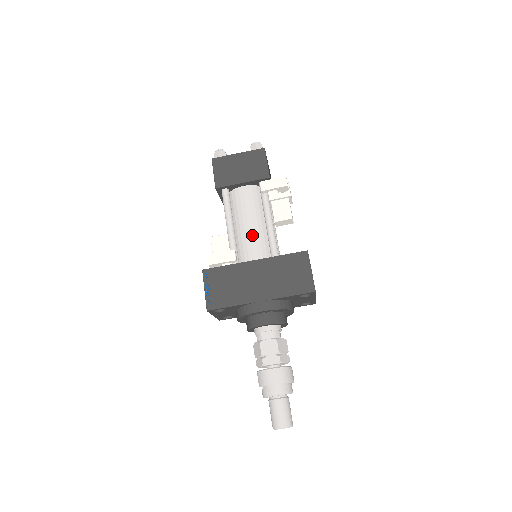
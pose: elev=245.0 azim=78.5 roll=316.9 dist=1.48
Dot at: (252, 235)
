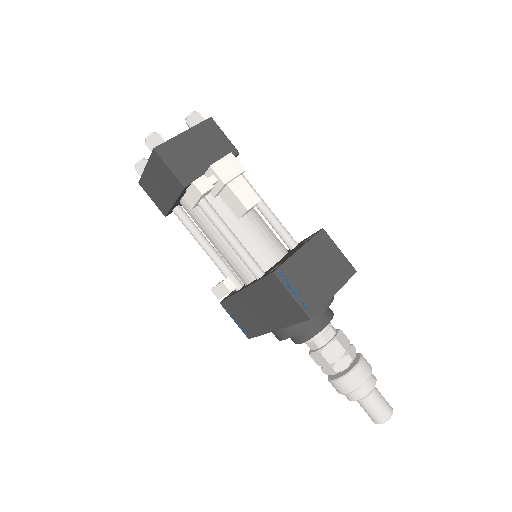
Dot at: (226, 255)
